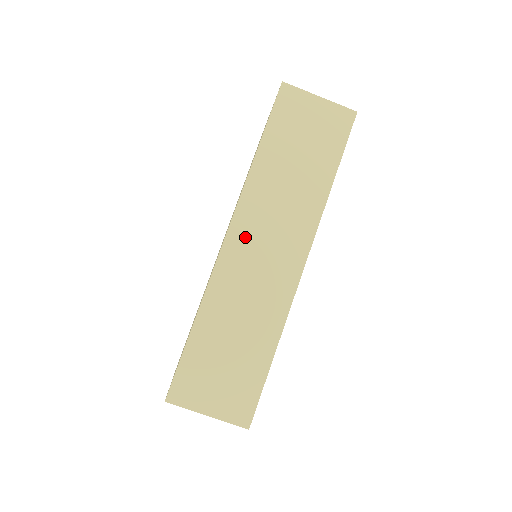
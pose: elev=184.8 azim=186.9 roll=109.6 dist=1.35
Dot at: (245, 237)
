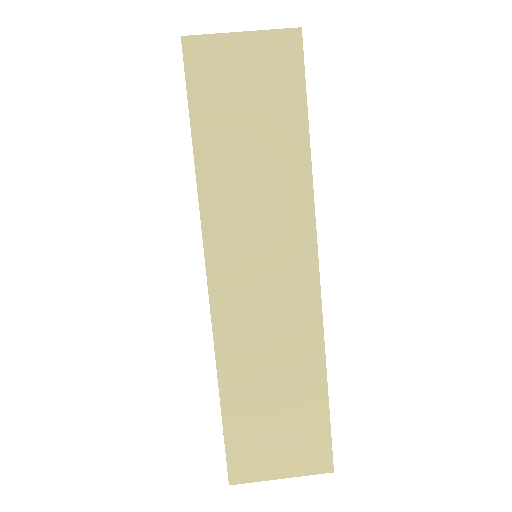
Dot at: (231, 269)
